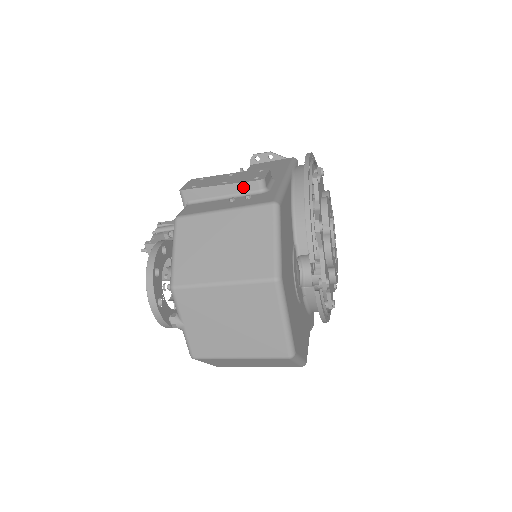
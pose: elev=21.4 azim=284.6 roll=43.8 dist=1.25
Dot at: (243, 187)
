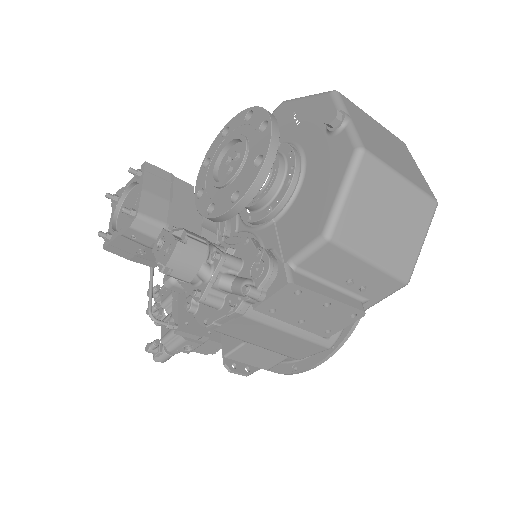
Dot at: occluded
